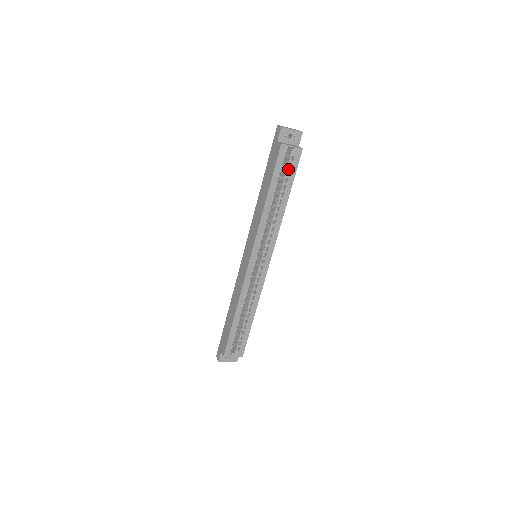
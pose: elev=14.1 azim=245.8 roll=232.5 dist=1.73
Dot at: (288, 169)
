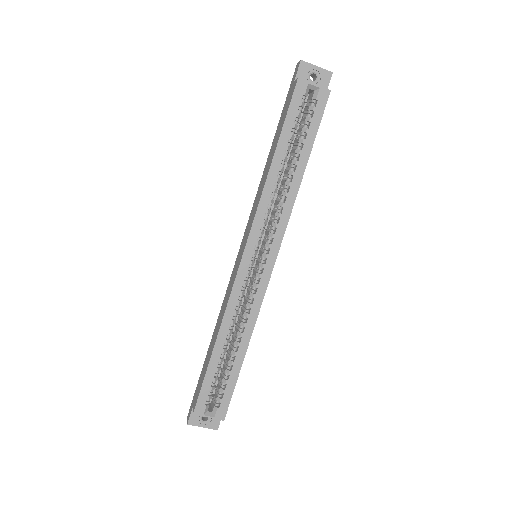
Dot at: (307, 119)
